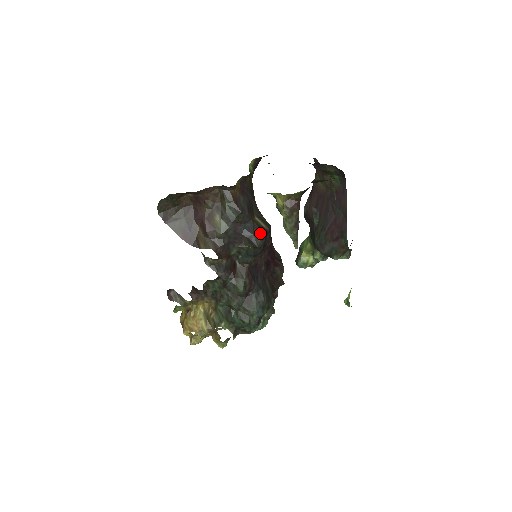
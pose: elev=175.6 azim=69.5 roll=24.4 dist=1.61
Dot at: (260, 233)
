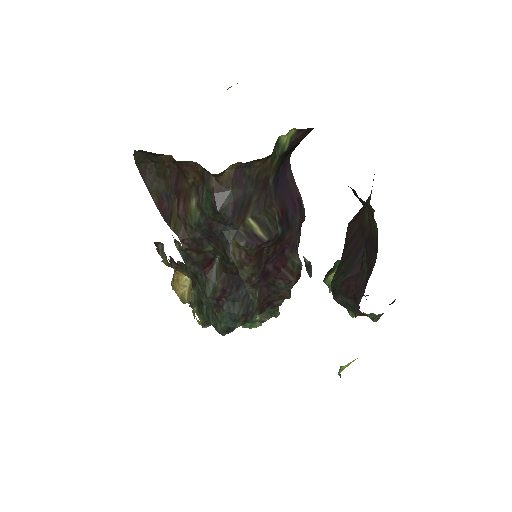
Dot at: (244, 244)
